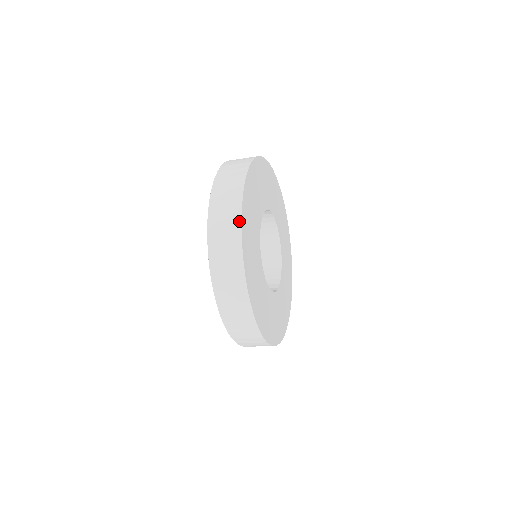
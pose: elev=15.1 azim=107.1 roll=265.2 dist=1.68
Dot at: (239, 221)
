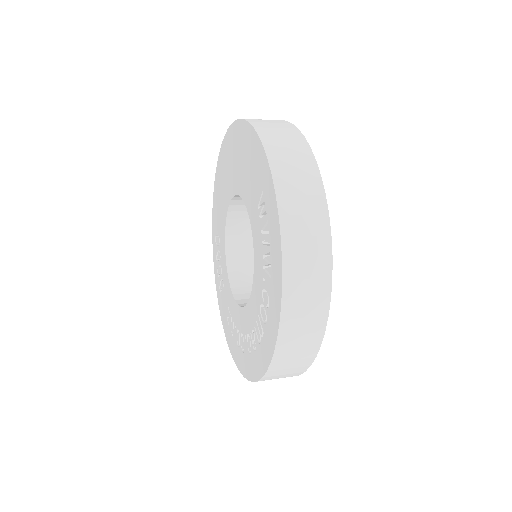
Dot at: (328, 239)
